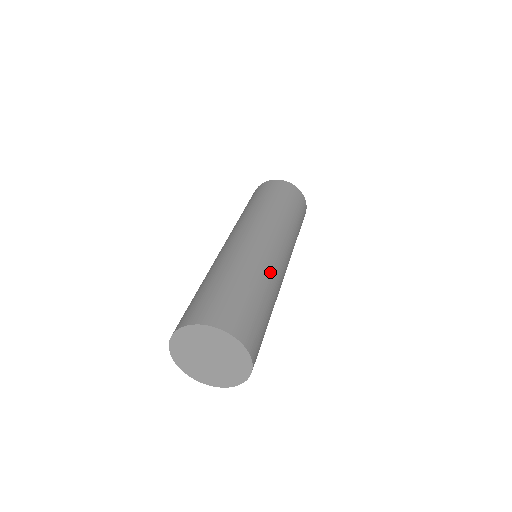
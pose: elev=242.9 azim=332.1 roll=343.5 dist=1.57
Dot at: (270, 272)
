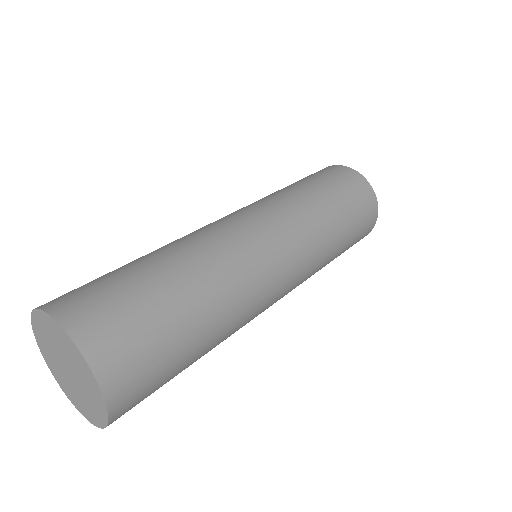
Dot at: (242, 306)
